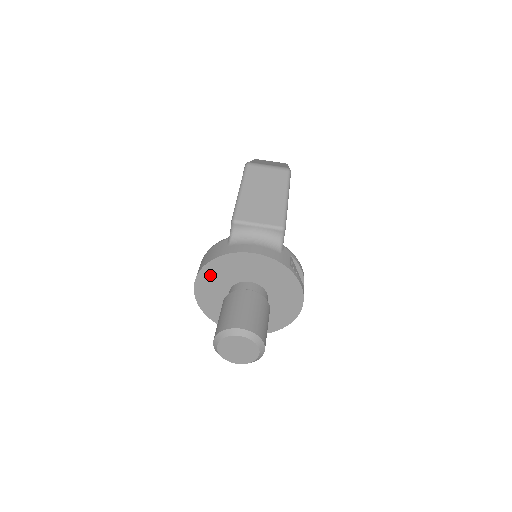
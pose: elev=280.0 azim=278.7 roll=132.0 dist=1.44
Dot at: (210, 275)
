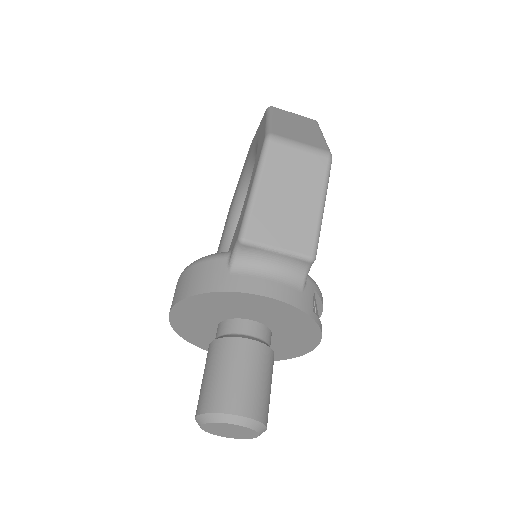
Dot at: (196, 306)
